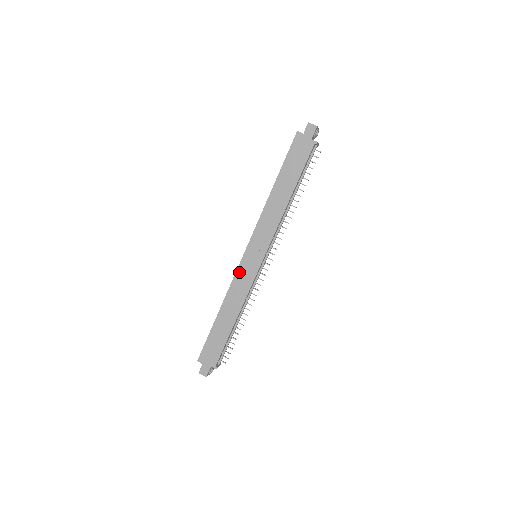
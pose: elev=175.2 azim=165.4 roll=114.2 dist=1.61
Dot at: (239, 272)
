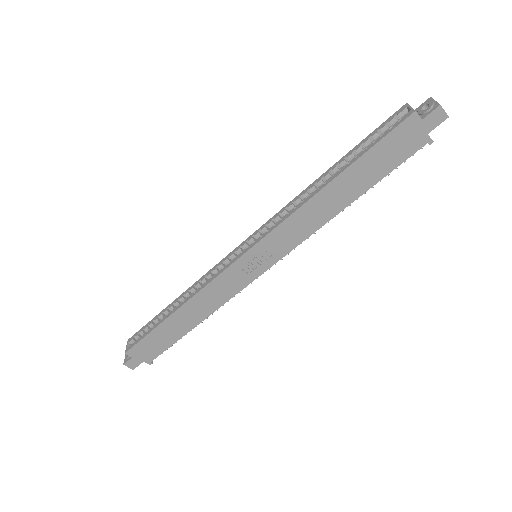
Dot at: (225, 275)
